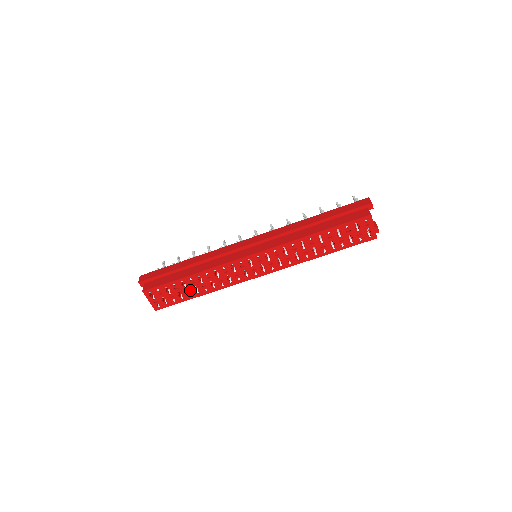
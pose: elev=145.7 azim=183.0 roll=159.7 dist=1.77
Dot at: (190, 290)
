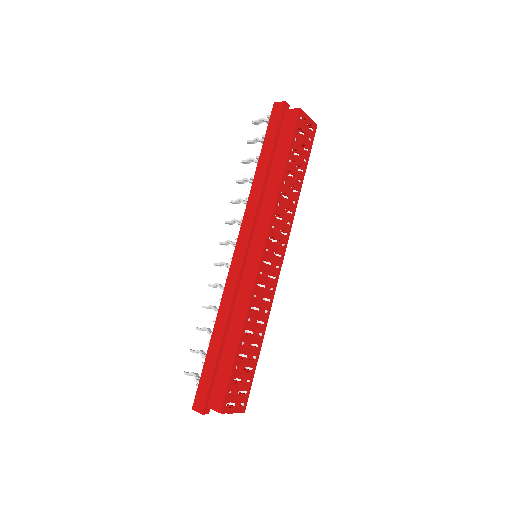
Dot at: (251, 353)
